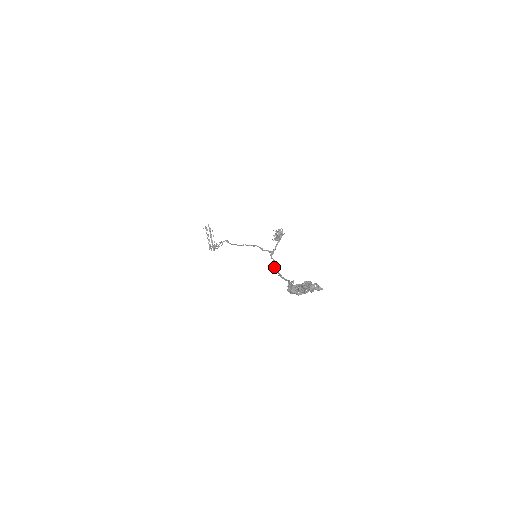
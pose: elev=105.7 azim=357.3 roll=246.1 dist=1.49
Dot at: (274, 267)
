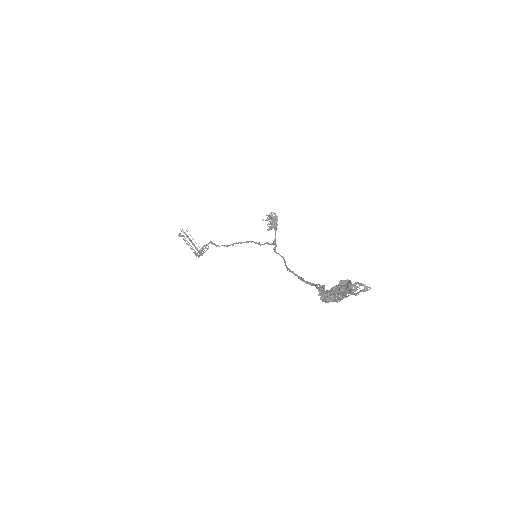
Dot at: (286, 267)
